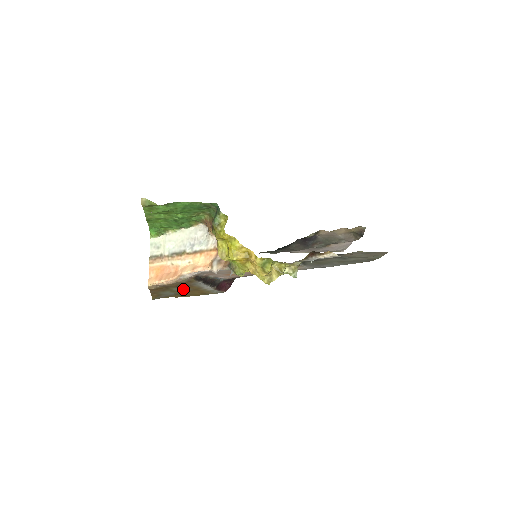
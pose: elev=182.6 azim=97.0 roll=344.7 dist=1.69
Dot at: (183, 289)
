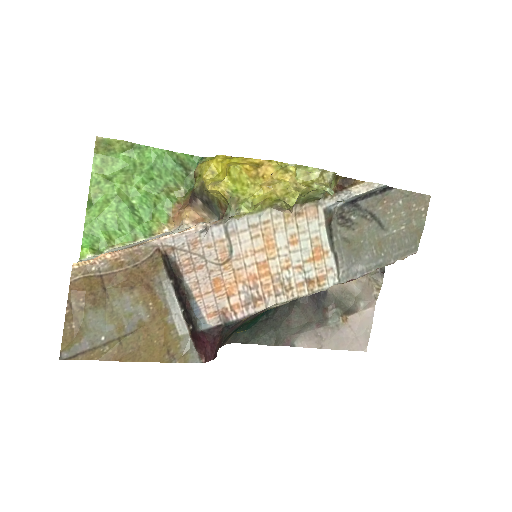
Dot at: (133, 310)
